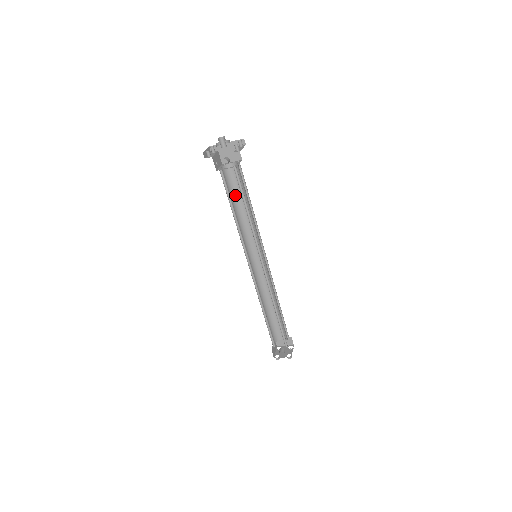
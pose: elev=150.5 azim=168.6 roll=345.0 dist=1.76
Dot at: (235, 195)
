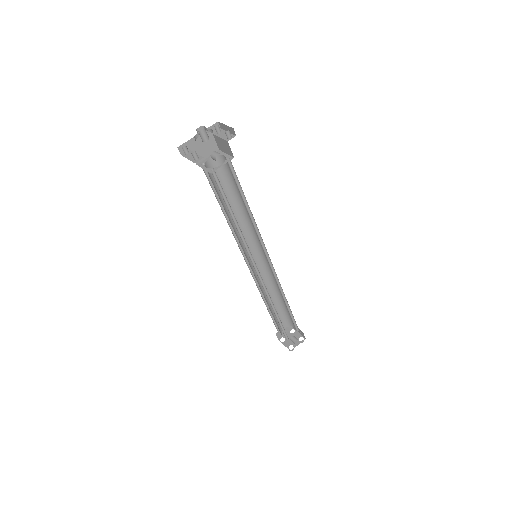
Dot at: (220, 197)
